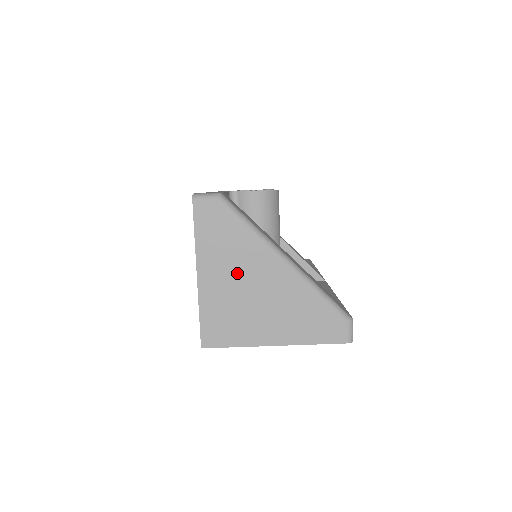
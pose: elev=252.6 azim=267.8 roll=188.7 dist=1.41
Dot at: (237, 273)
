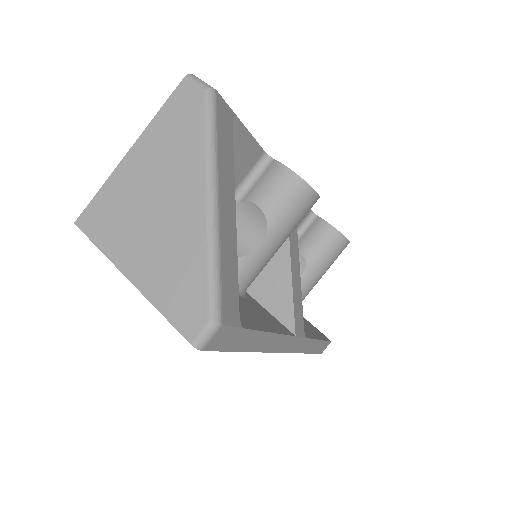
Dot at: (160, 174)
